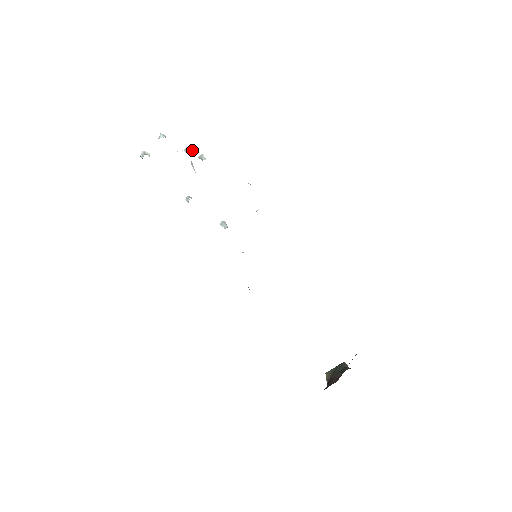
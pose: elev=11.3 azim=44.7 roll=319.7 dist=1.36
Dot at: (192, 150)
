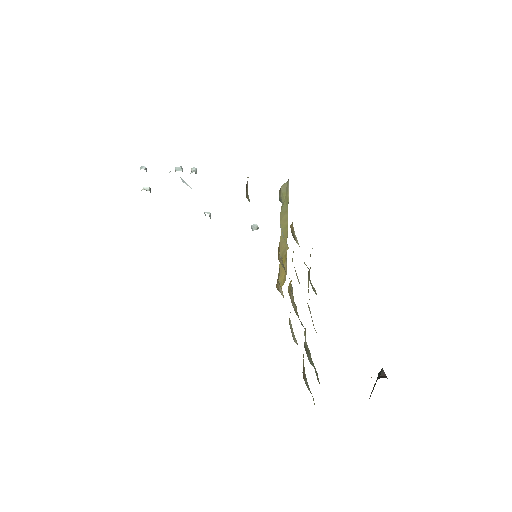
Dot at: (180, 168)
